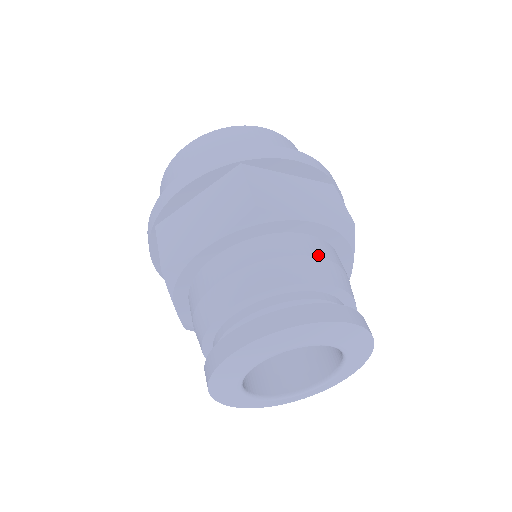
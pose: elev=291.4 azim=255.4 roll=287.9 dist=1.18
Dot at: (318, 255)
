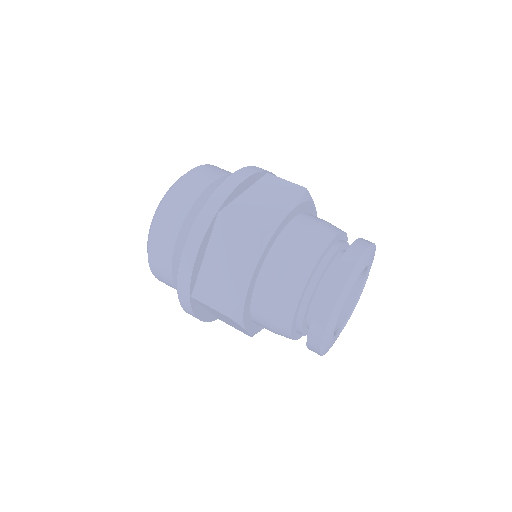
Dot at: (311, 227)
